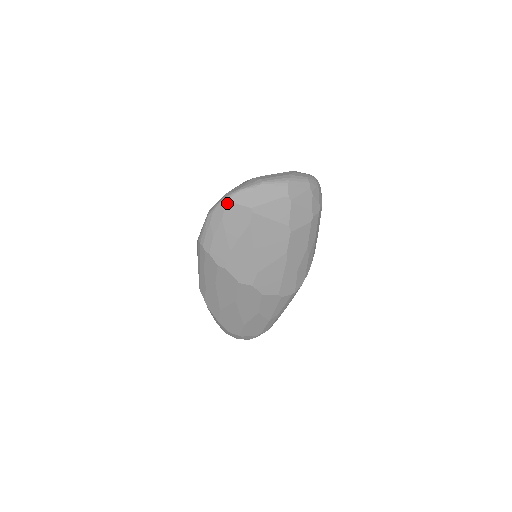
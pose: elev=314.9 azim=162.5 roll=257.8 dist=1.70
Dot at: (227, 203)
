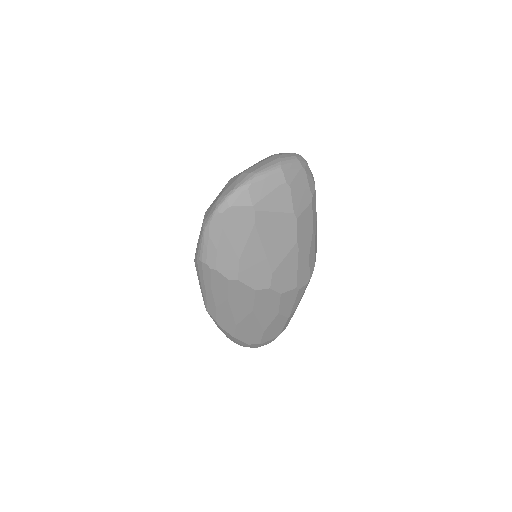
Dot at: (224, 209)
